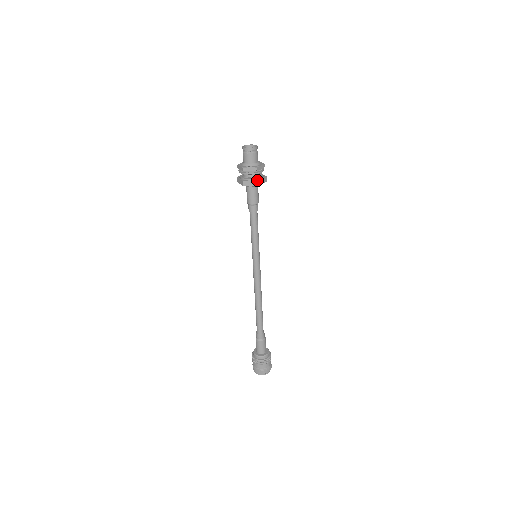
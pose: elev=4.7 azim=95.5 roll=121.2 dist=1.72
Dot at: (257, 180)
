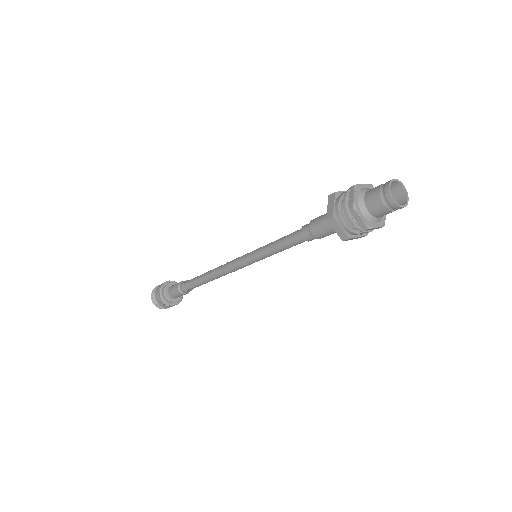
Dot at: occluded
